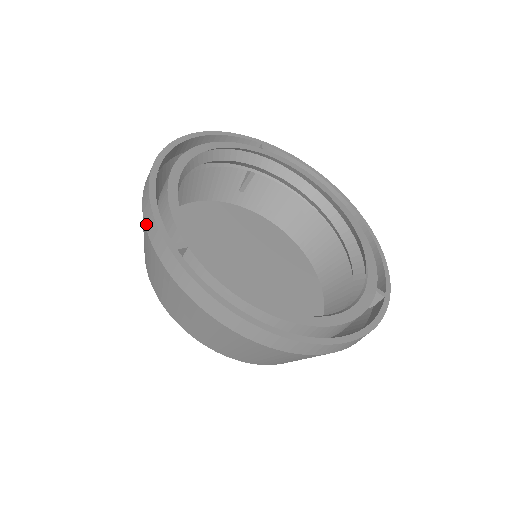
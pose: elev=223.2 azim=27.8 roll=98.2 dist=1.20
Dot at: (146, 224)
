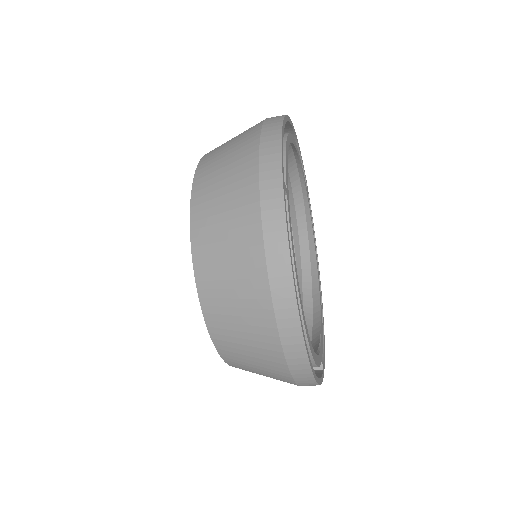
Dot at: (263, 147)
